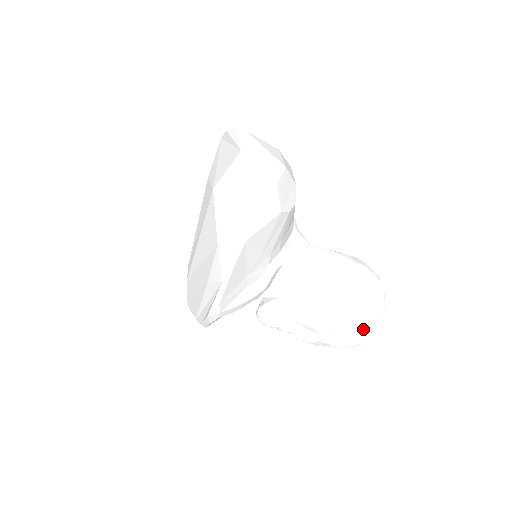
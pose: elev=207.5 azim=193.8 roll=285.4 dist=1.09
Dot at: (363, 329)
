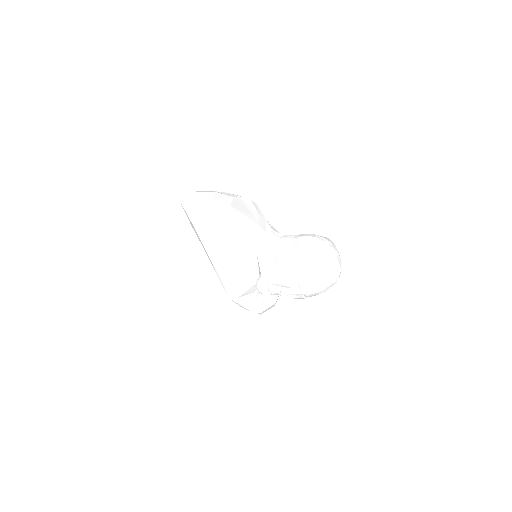
Dot at: (315, 276)
